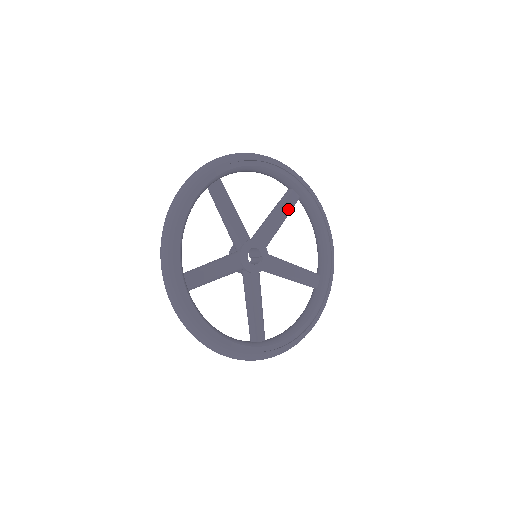
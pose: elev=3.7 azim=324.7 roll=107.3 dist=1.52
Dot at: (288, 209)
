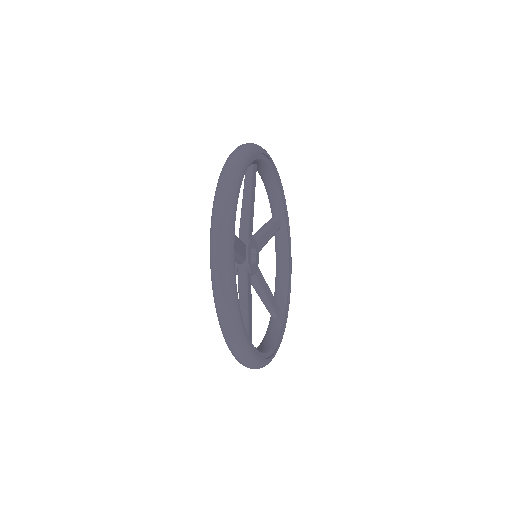
Dot at: (255, 186)
